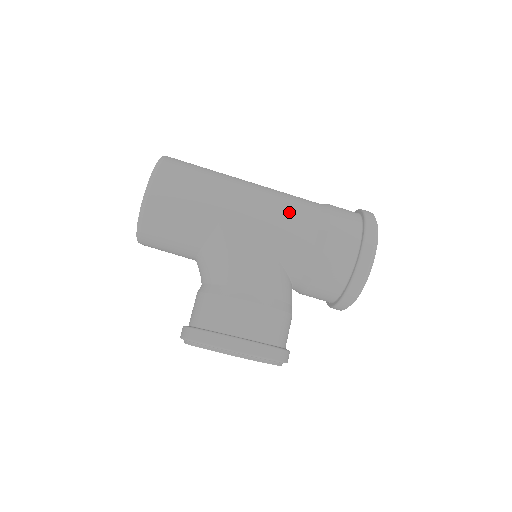
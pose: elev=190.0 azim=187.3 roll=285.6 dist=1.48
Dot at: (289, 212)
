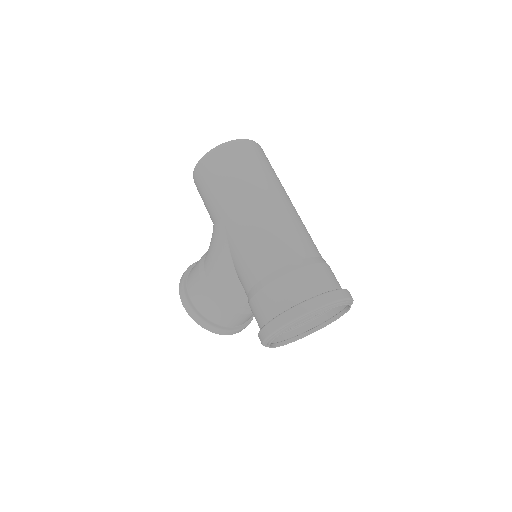
Dot at: (254, 250)
